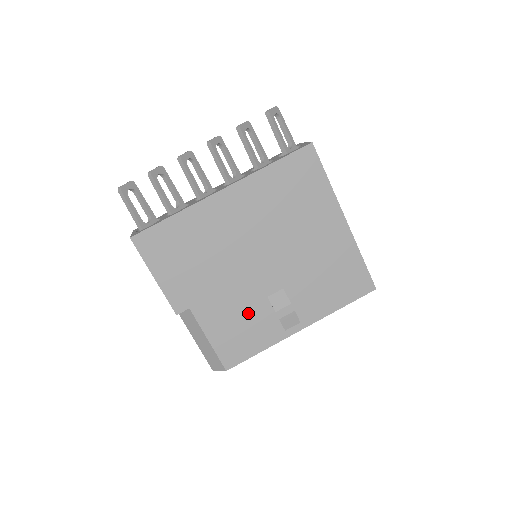
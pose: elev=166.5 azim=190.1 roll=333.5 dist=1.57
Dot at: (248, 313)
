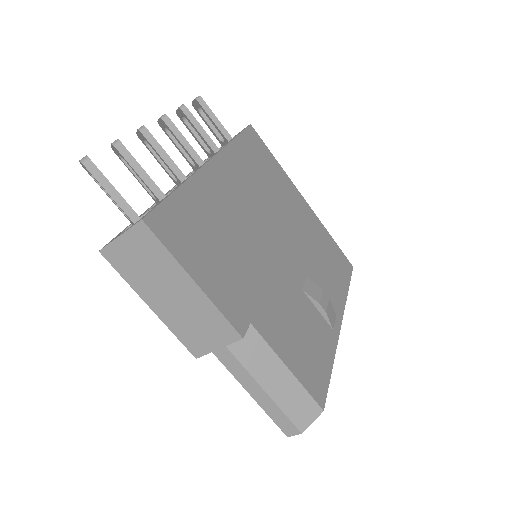
Dot at: (299, 315)
